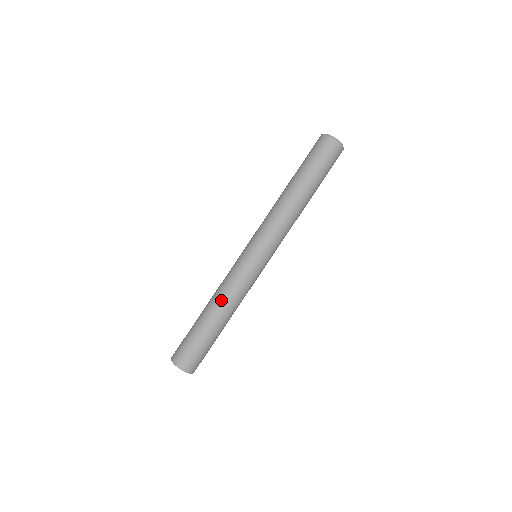
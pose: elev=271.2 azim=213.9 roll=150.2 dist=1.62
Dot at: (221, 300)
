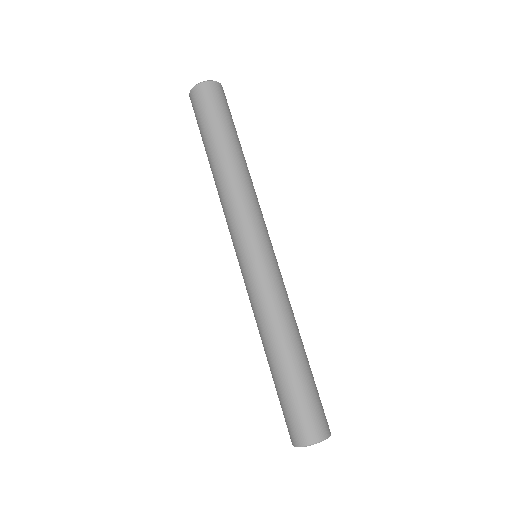
Dot at: (263, 333)
